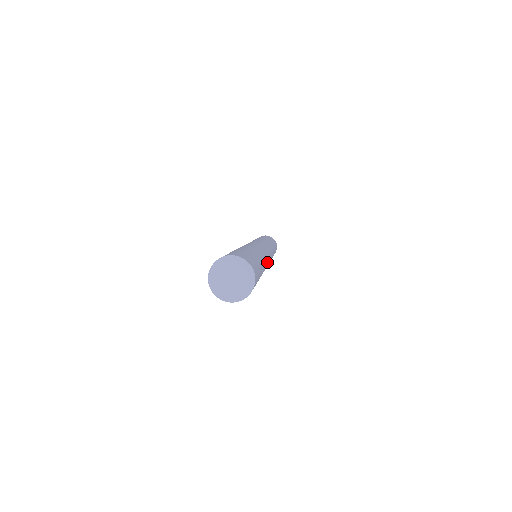
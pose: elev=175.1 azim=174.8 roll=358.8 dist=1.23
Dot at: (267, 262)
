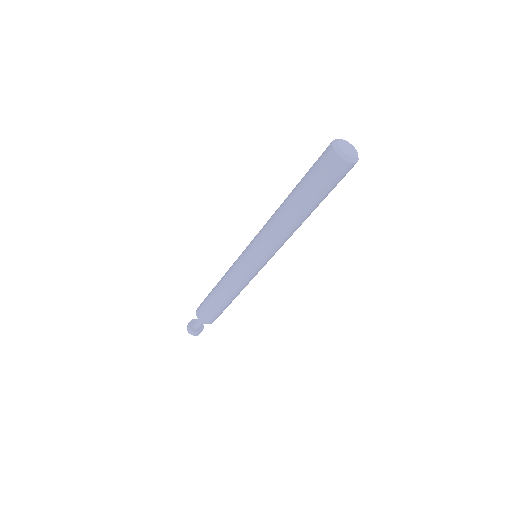
Dot at: occluded
